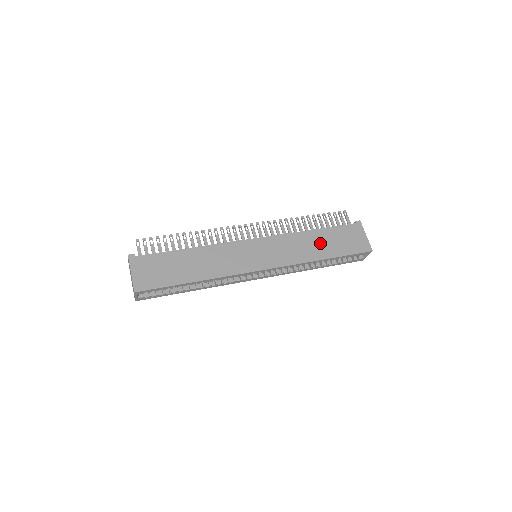
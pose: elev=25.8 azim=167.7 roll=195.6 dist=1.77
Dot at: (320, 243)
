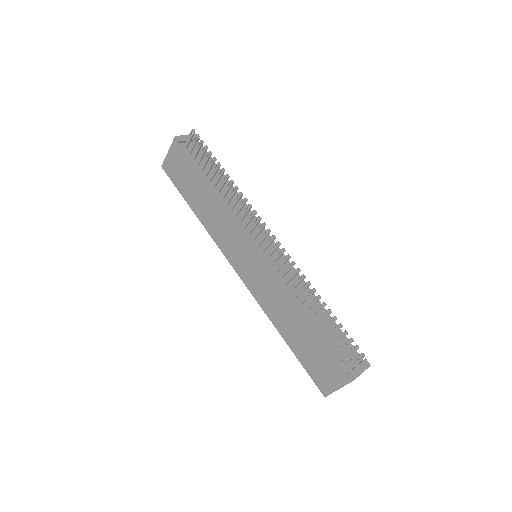
Dot at: (295, 328)
